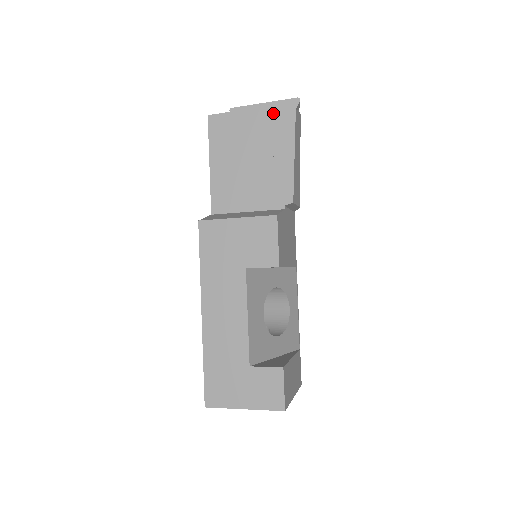
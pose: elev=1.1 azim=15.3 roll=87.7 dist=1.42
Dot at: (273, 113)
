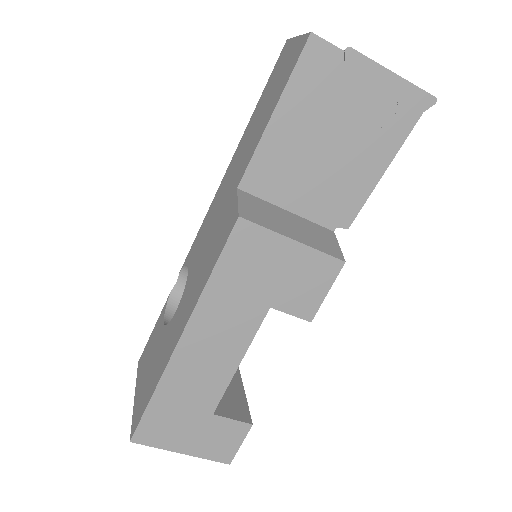
Dot at: (396, 97)
